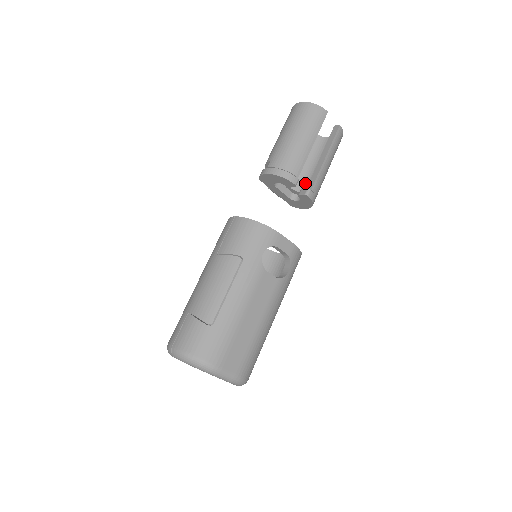
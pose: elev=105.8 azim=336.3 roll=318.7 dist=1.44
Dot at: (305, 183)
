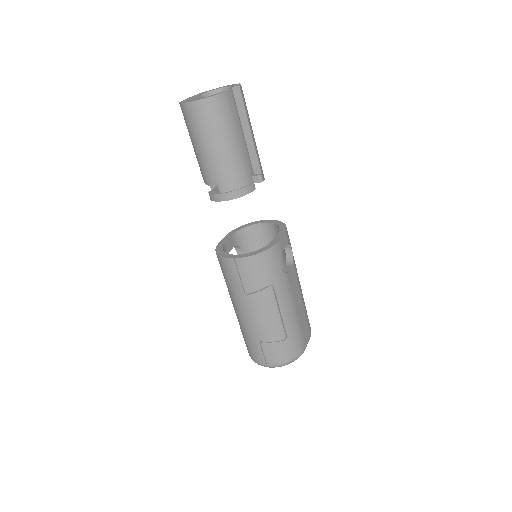
Dot at: occluded
